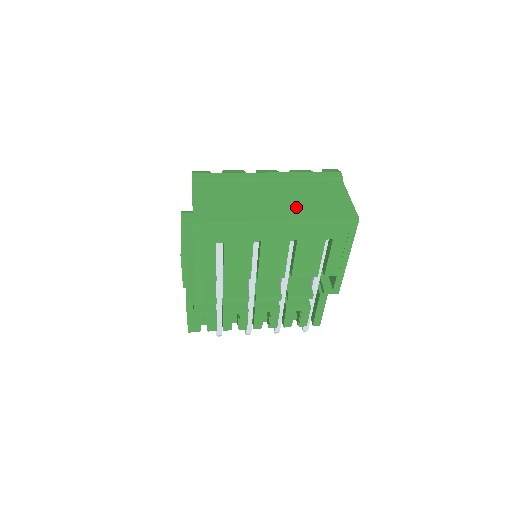
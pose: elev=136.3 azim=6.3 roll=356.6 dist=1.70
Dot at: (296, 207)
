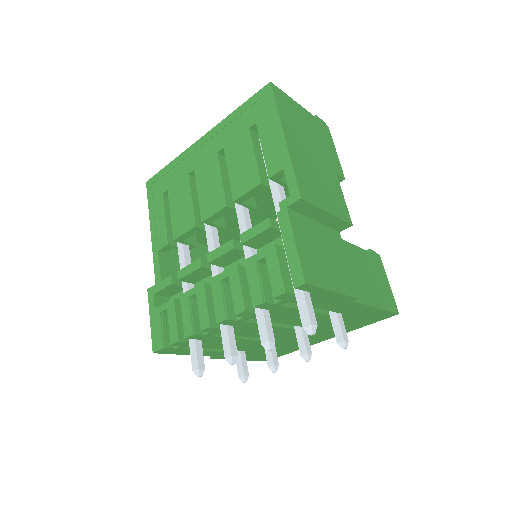
Dot at: occluded
